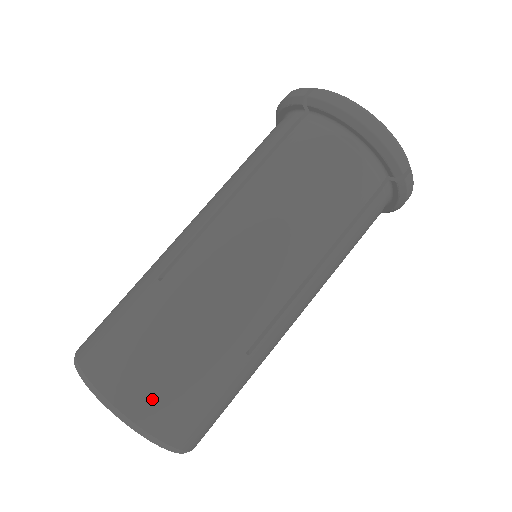
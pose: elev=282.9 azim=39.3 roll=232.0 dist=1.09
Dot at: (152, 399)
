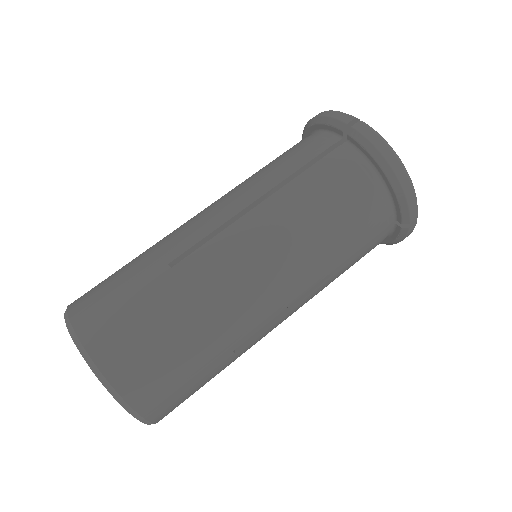
Dot at: (143, 379)
